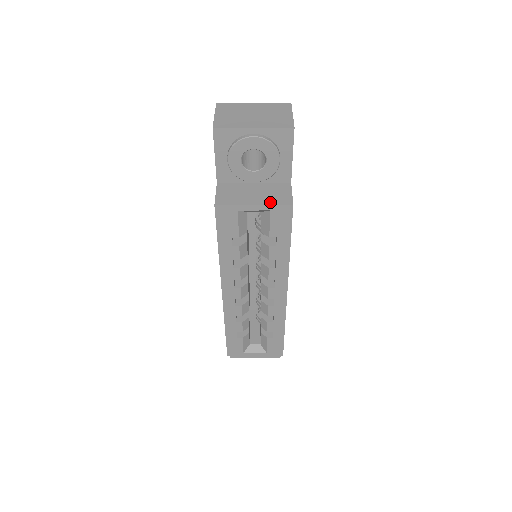
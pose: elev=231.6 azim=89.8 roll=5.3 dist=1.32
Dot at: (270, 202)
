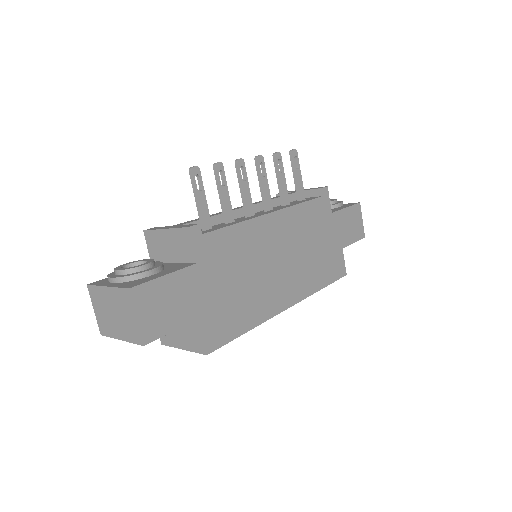
Dot at: (191, 348)
